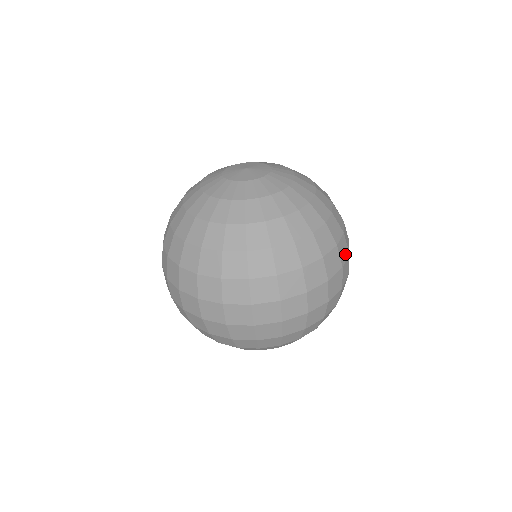
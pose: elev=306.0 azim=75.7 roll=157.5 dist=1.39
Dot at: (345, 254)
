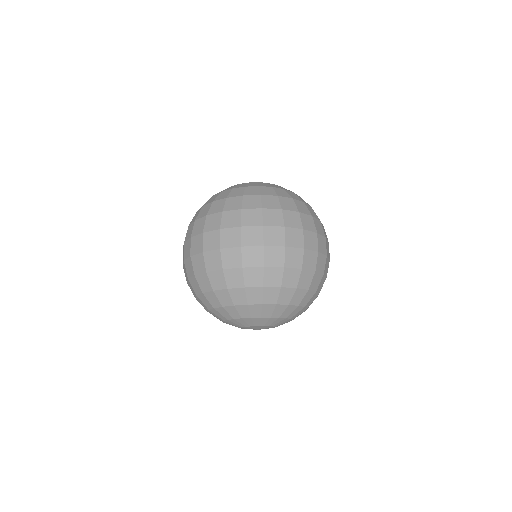
Dot at: (321, 232)
